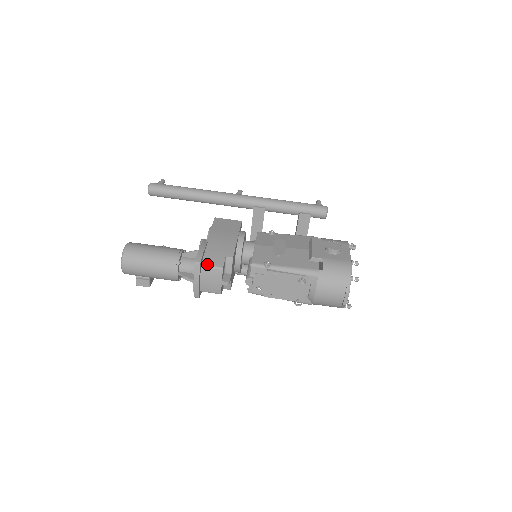
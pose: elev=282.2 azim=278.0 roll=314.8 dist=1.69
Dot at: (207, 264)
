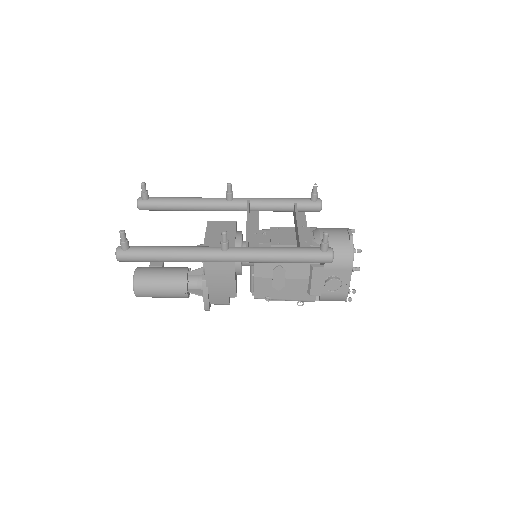
Dot at: (215, 304)
